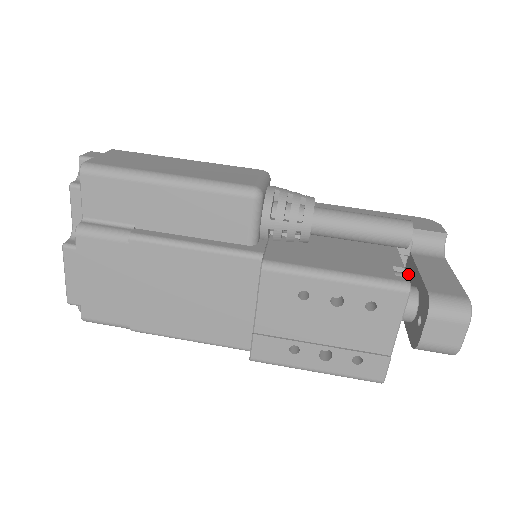
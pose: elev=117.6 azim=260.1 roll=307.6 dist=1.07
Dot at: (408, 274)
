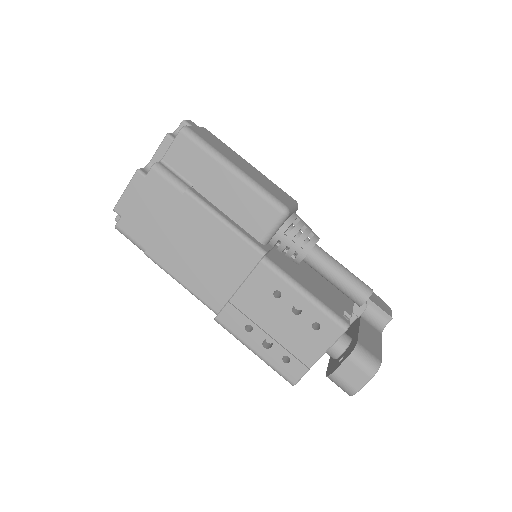
Dot at: (351, 329)
